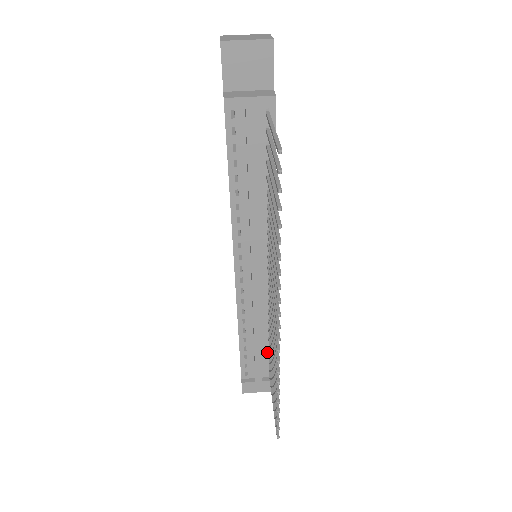
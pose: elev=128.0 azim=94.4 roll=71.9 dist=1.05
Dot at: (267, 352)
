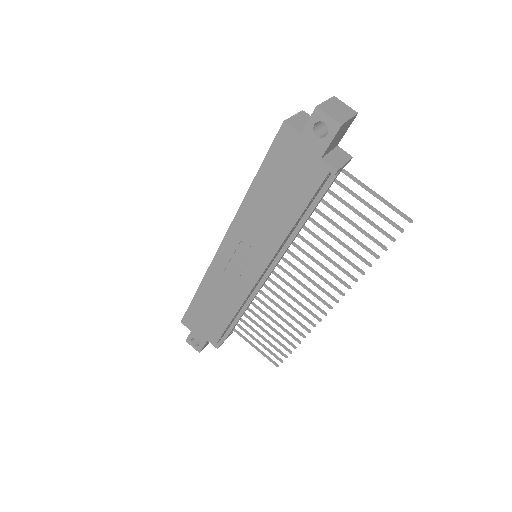
Dot at: occluded
